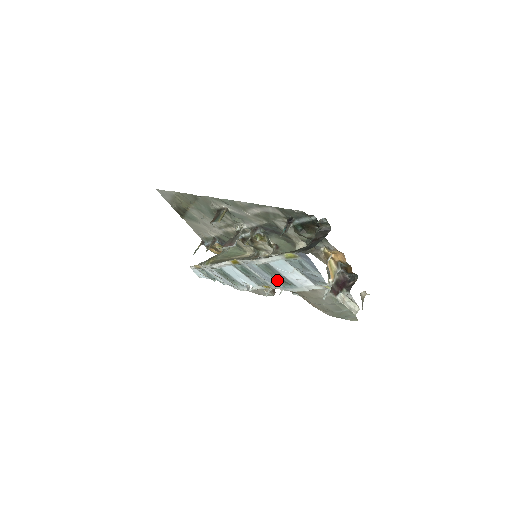
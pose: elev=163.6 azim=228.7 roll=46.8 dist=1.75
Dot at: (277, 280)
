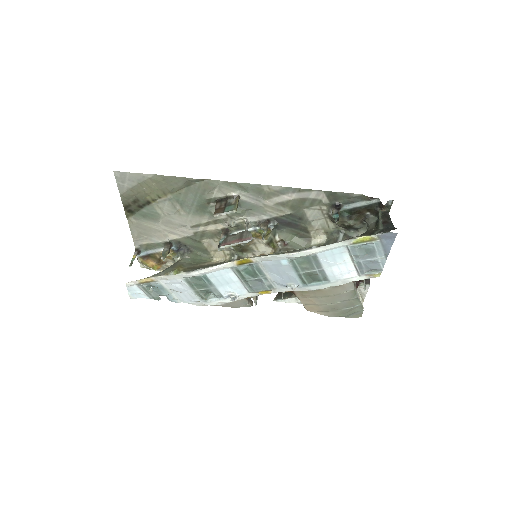
Dot at: (304, 277)
